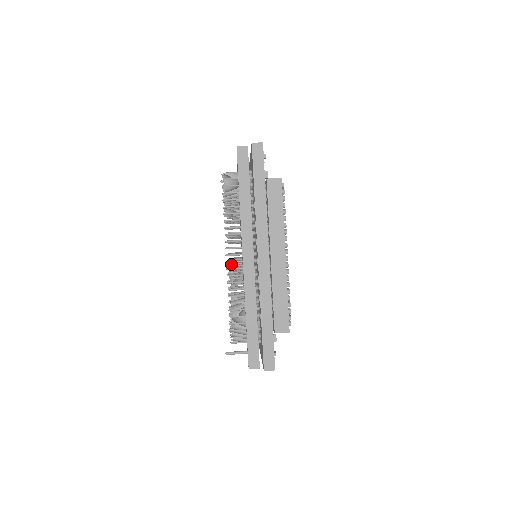
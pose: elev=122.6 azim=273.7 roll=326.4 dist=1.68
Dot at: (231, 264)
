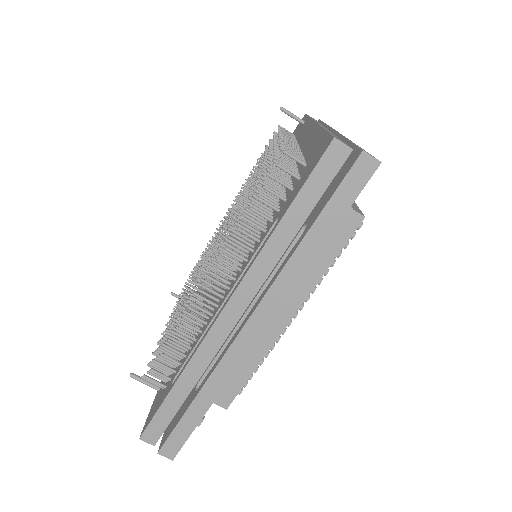
Dot at: occluded
